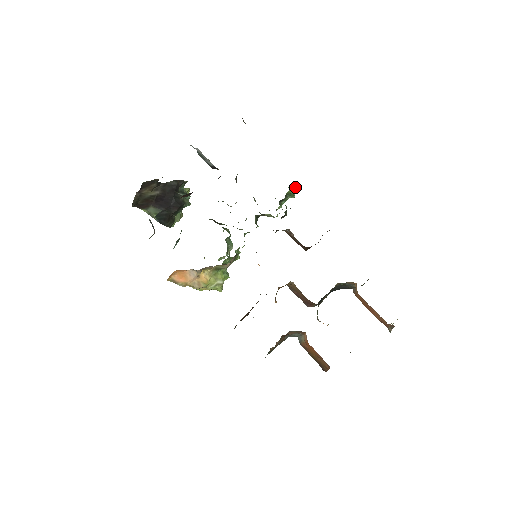
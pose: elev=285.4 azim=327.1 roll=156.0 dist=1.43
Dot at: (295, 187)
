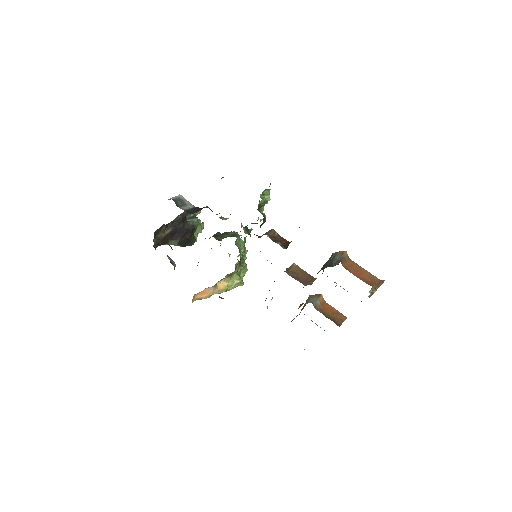
Dot at: (267, 193)
